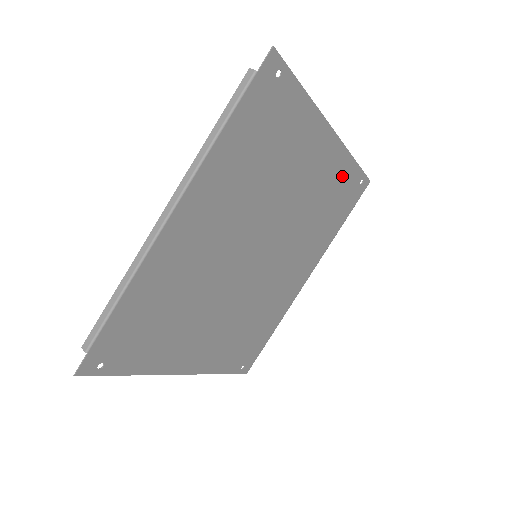
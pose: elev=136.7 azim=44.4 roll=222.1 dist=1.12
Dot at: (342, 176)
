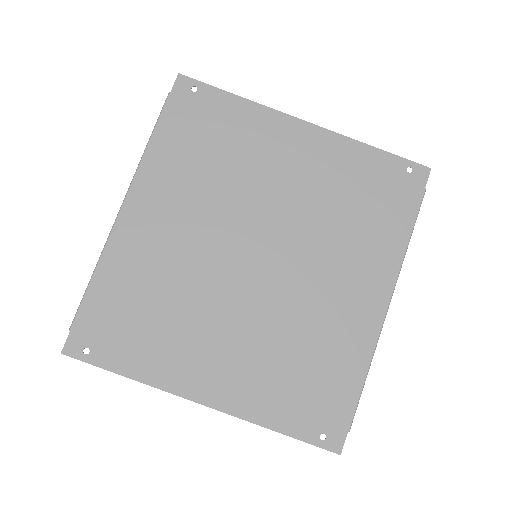
Dot at: (358, 165)
